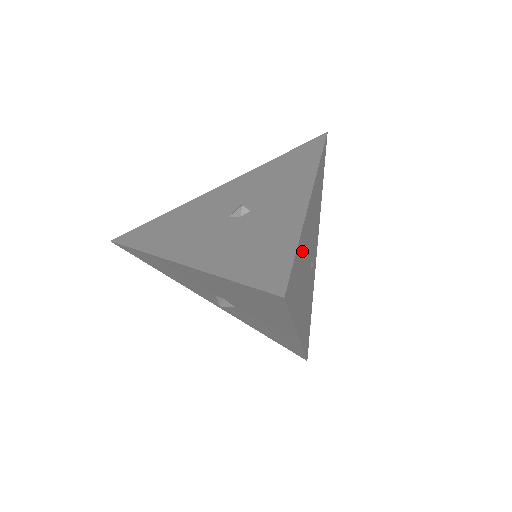
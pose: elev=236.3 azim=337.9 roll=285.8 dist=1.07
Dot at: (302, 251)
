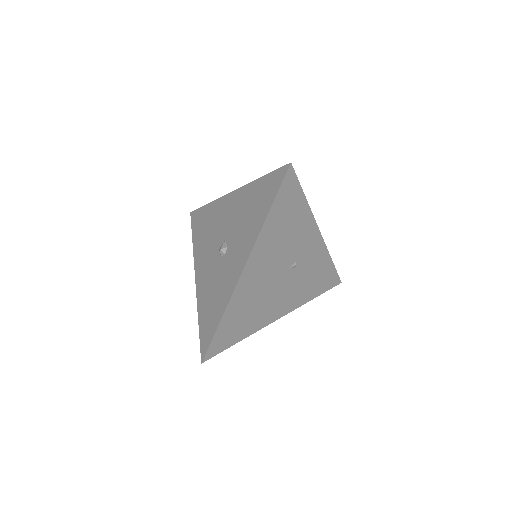
Dot at: (240, 307)
